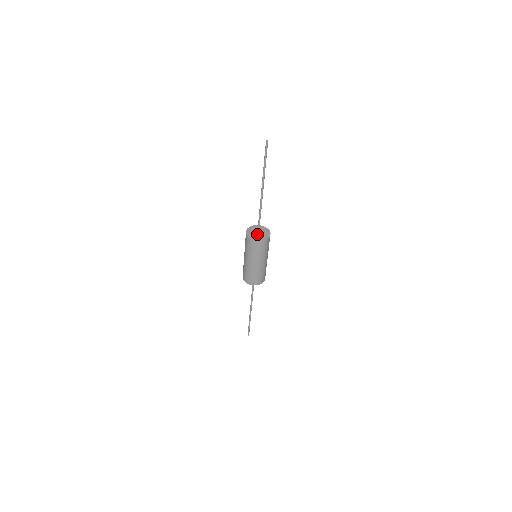
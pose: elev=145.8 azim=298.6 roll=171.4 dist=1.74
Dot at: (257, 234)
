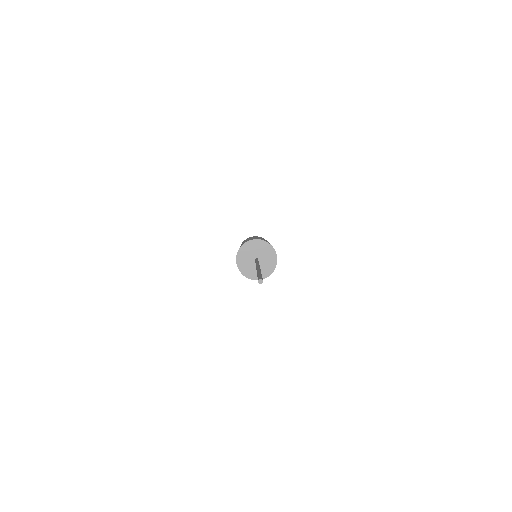
Dot at: (254, 264)
